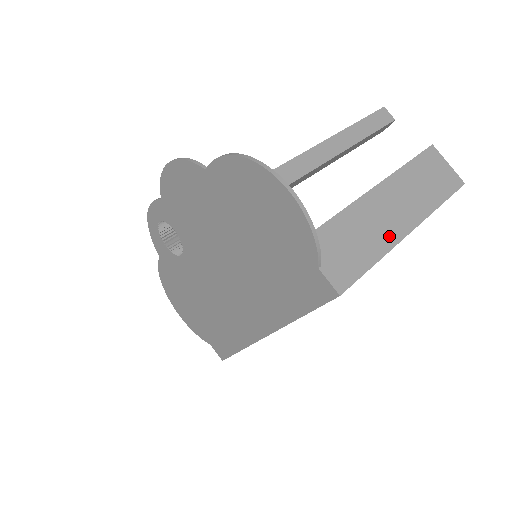
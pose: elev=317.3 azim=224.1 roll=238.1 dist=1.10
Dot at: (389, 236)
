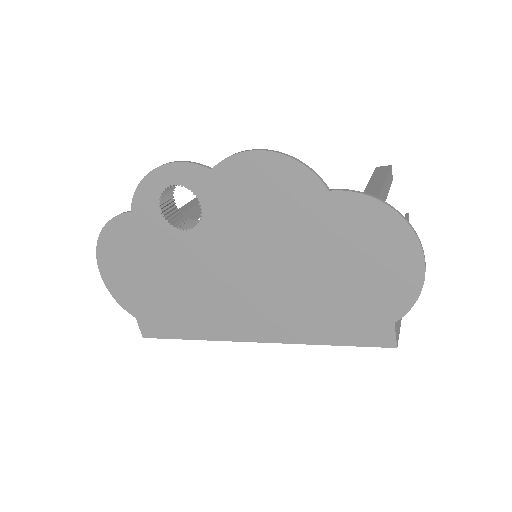
Dot at: occluded
